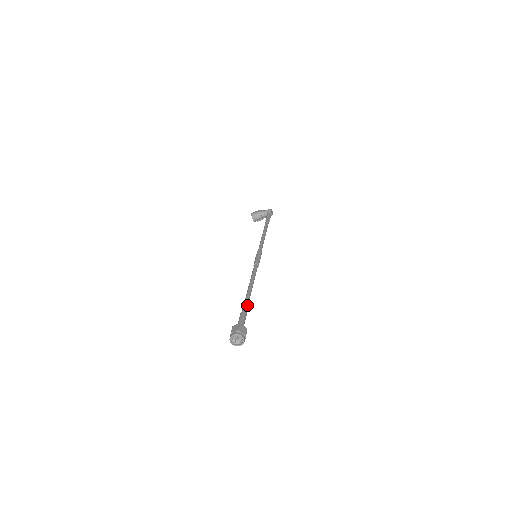
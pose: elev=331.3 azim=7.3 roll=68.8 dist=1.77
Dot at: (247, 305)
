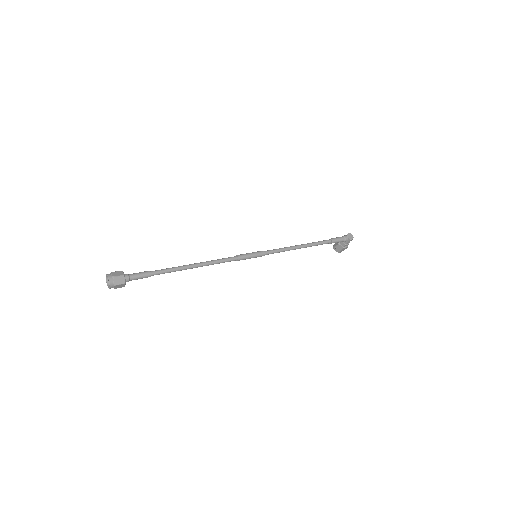
Dot at: (163, 270)
